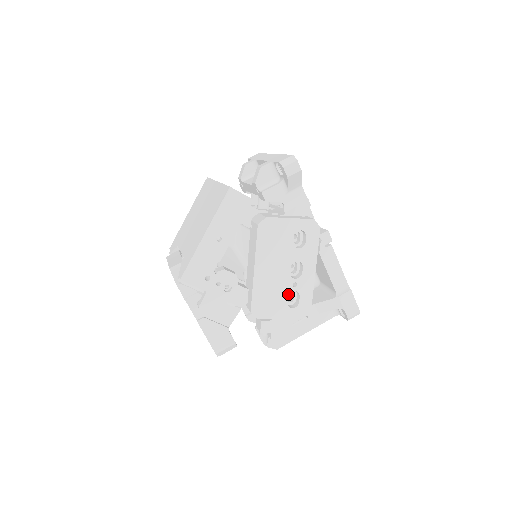
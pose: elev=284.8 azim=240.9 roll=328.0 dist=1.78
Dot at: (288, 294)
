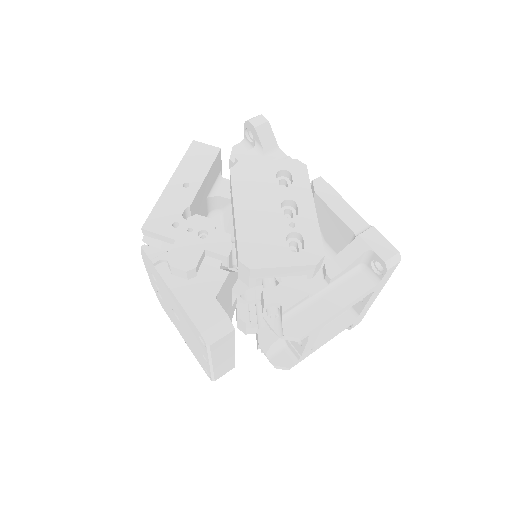
Dot at: (286, 236)
